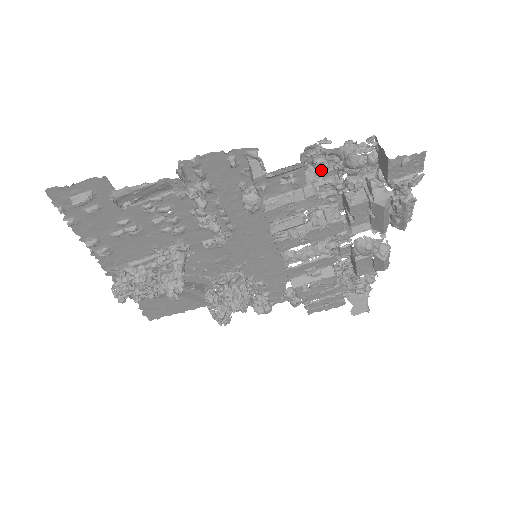
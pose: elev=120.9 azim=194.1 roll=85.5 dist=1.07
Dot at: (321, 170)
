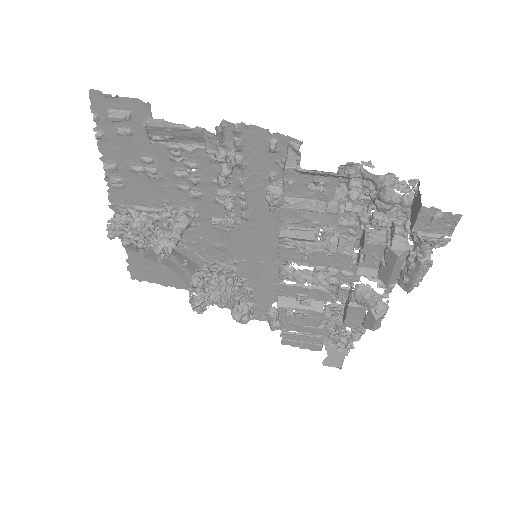
Dot at: (353, 193)
